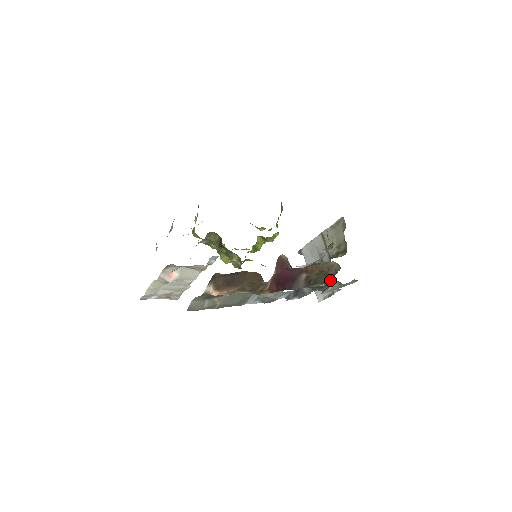
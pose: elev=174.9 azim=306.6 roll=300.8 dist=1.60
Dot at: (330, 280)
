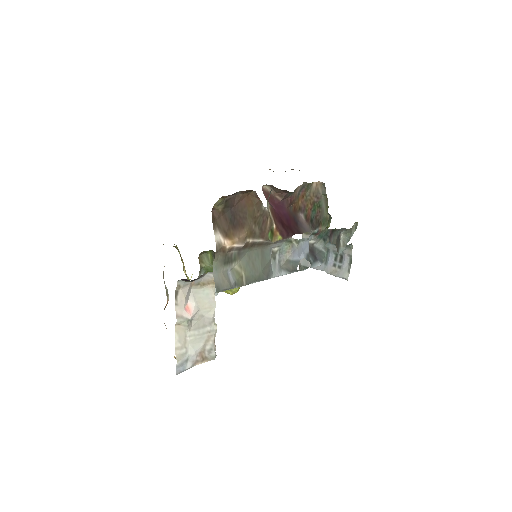
Dot at: occluded
